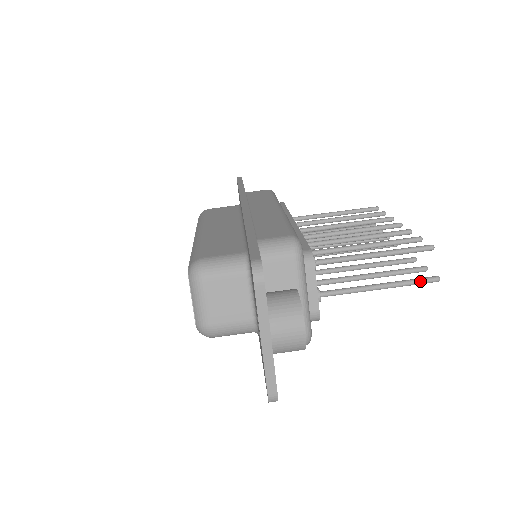
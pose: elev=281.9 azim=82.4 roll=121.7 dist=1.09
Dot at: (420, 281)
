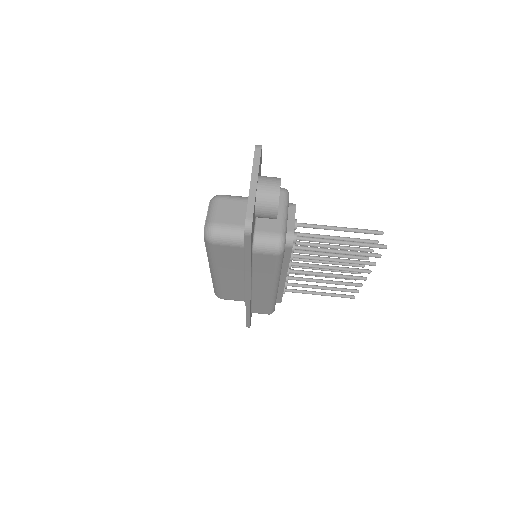
Dot at: (372, 244)
